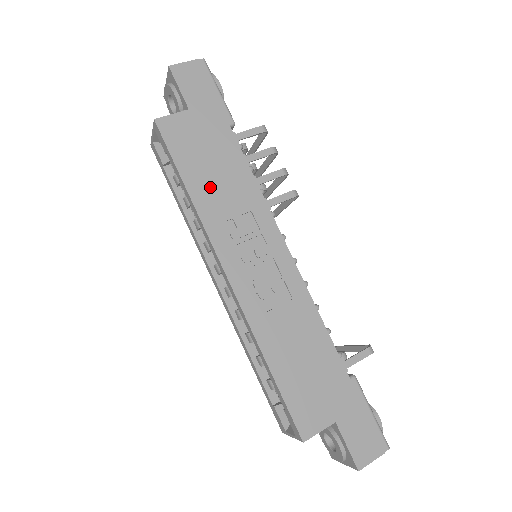
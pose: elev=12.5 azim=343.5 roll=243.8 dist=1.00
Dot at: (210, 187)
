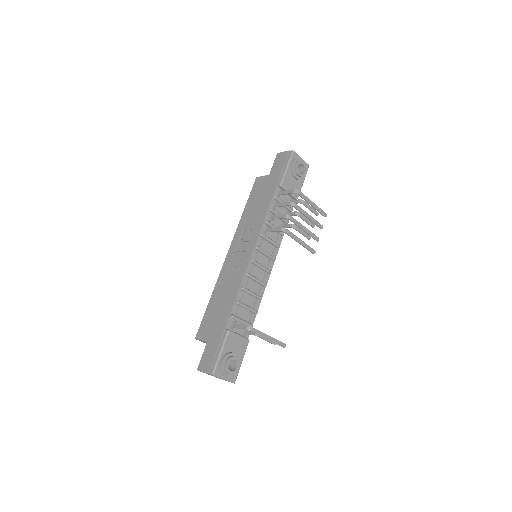
Dot at: (250, 212)
